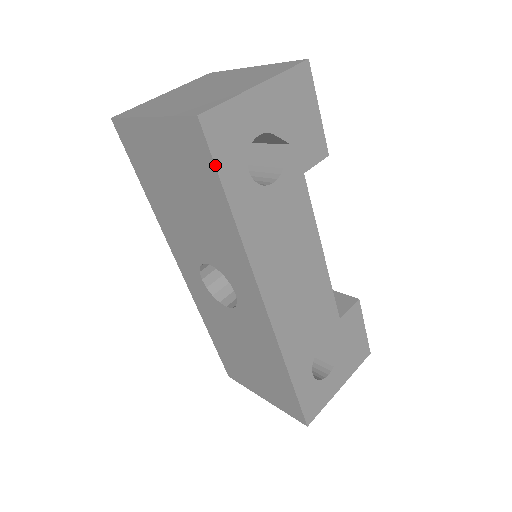
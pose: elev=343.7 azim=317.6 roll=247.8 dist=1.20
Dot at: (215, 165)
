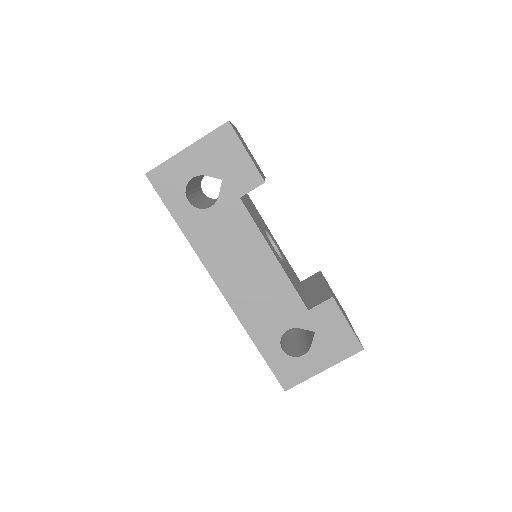
Dot at: (162, 200)
